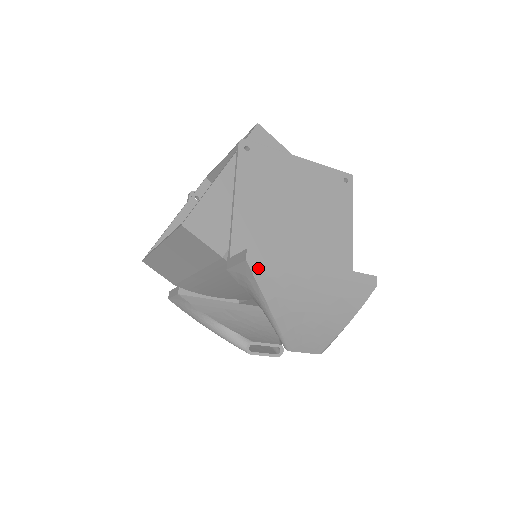
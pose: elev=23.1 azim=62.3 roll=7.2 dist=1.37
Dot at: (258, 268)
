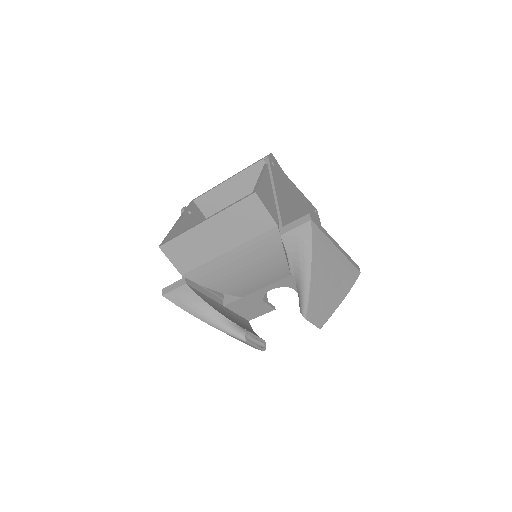
Dot at: (315, 230)
